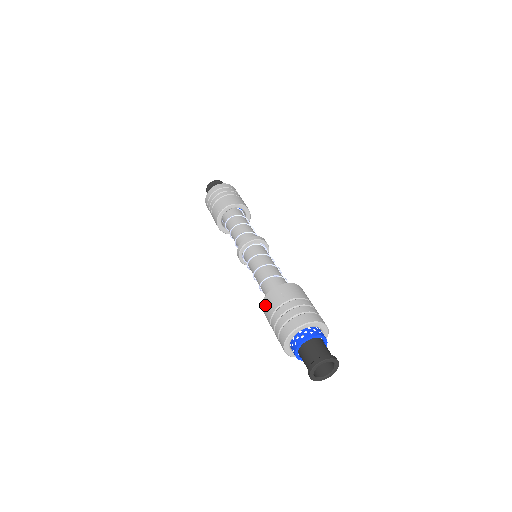
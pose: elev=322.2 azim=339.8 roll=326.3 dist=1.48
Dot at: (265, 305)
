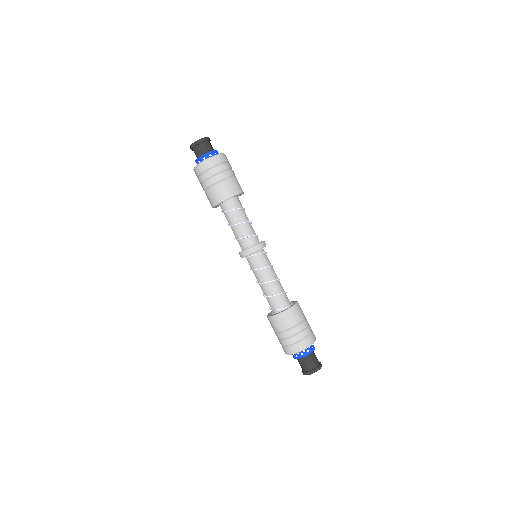
Dot at: (269, 321)
